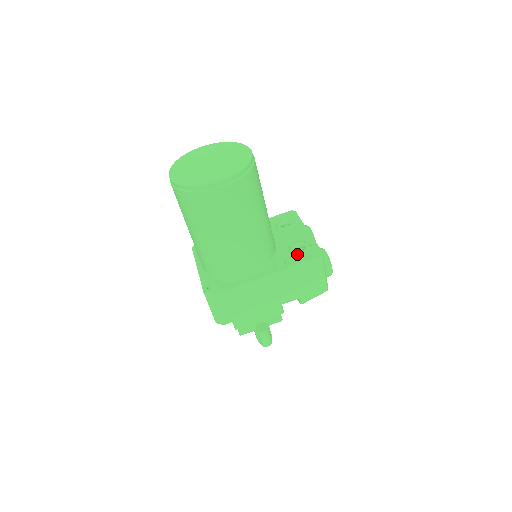
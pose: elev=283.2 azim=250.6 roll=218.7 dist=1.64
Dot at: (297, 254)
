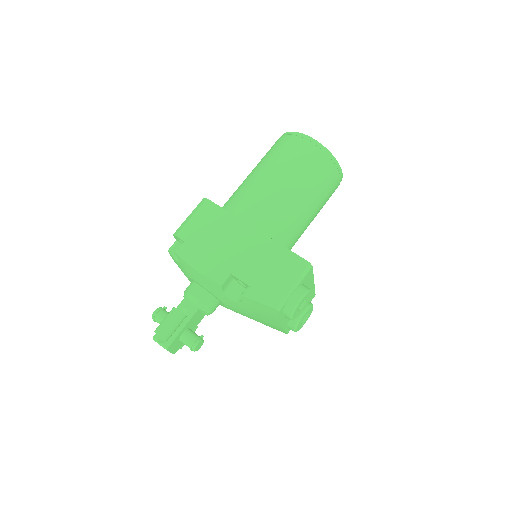
Dot at: occluded
